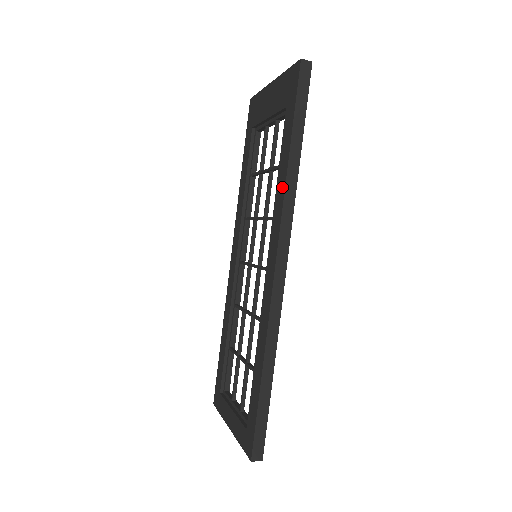
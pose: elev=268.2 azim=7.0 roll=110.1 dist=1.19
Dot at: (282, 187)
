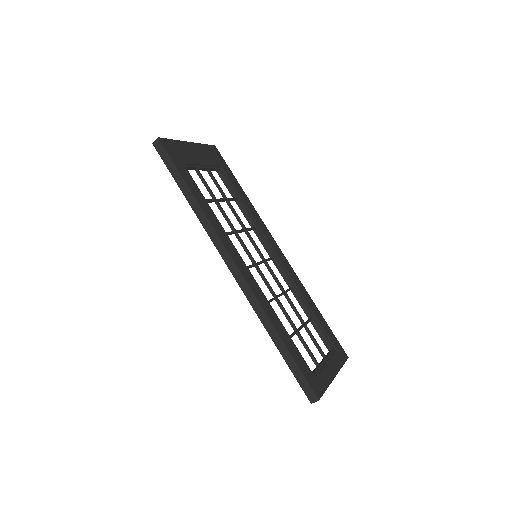
Dot at: (201, 220)
